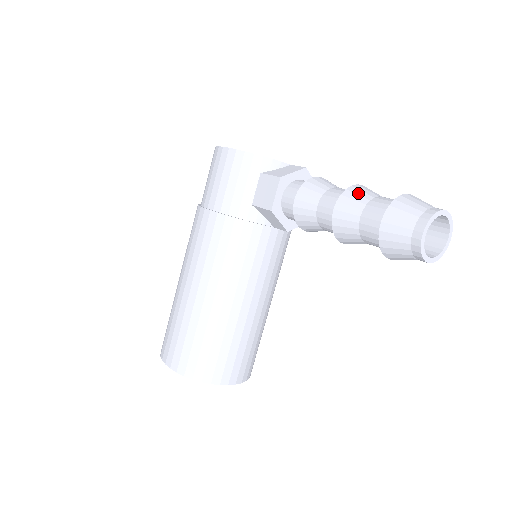
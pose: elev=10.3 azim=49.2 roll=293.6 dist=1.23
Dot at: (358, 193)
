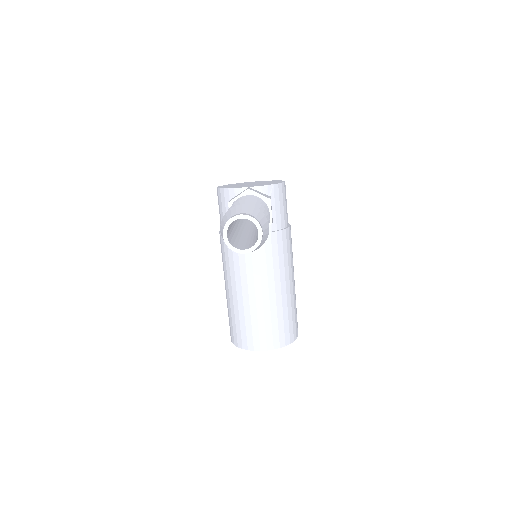
Dot at: occluded
